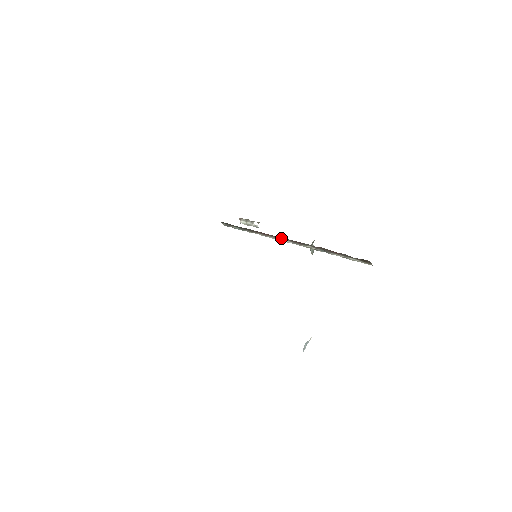
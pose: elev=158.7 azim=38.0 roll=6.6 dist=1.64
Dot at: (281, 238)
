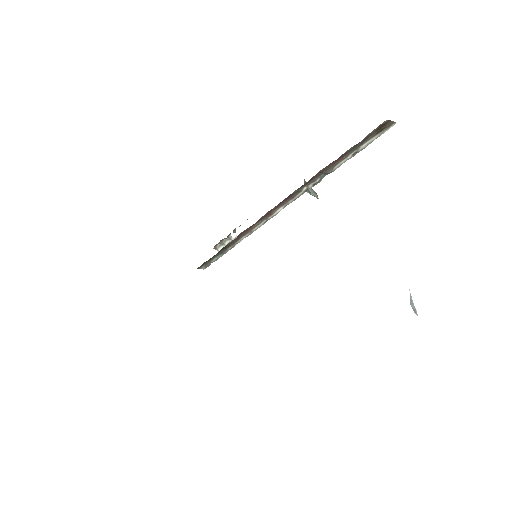
Dot at: (267, 215)
